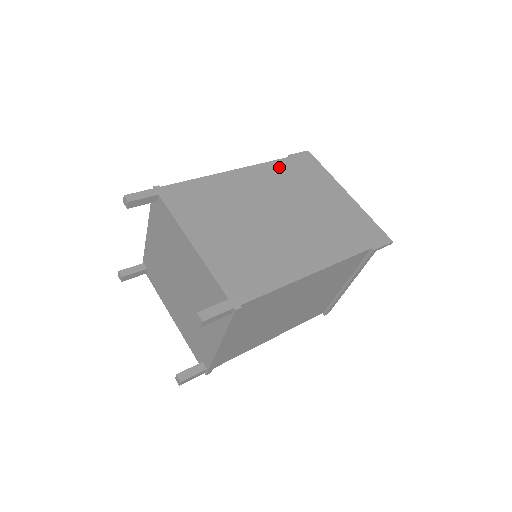
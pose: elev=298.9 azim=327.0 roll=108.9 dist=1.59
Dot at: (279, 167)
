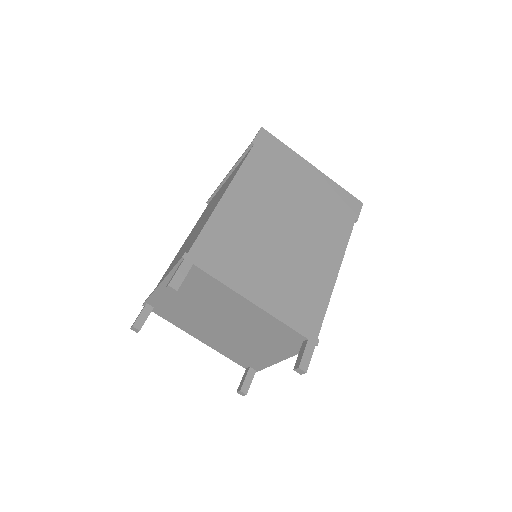
Dot at: (255, 164)
